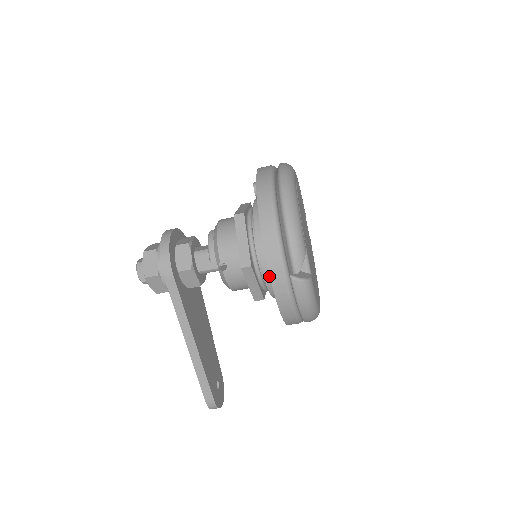
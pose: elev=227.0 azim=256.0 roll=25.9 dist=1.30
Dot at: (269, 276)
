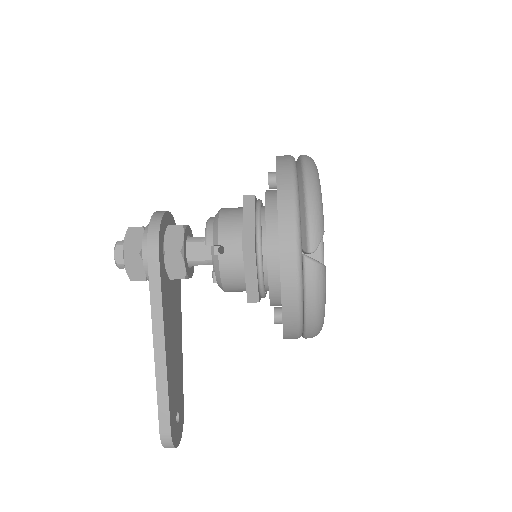
Dot at: (273, 264)
